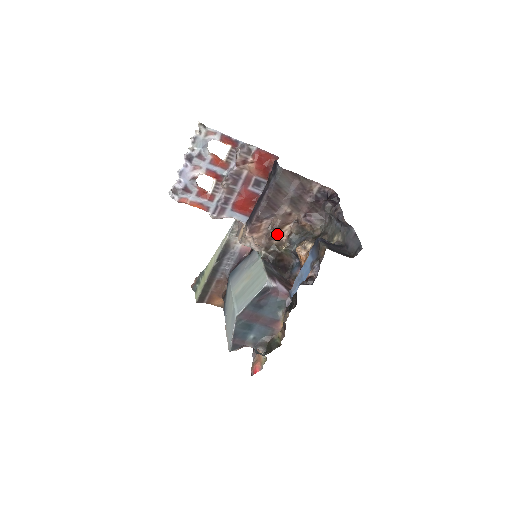
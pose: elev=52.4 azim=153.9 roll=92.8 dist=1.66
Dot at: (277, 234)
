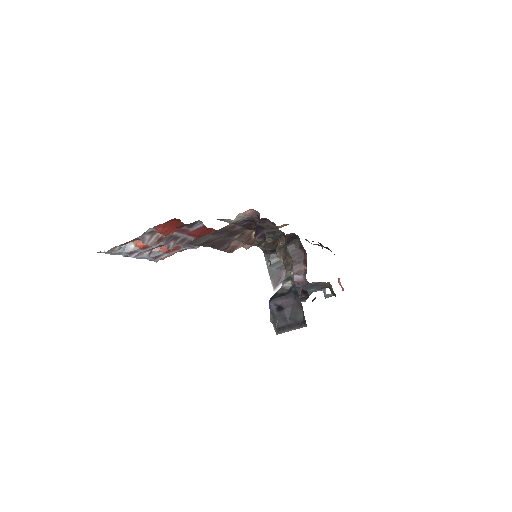
Dot at: (253, 240)
